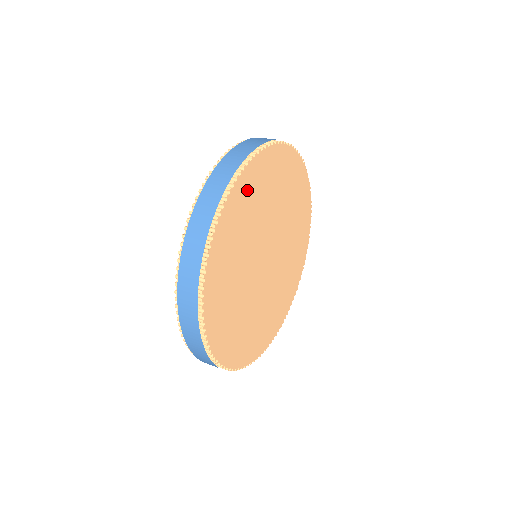
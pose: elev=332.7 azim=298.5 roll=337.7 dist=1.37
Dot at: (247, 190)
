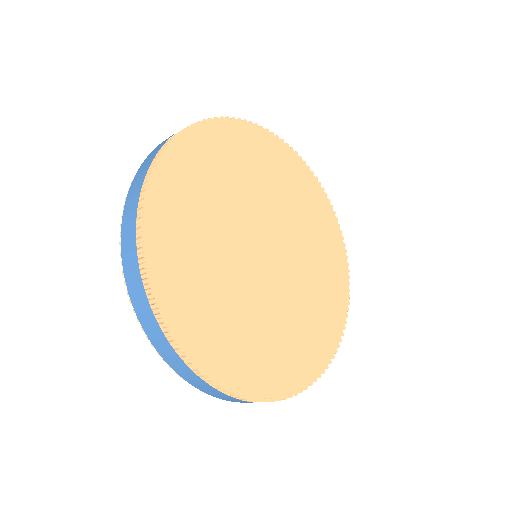
Dot at: (179, 182)
